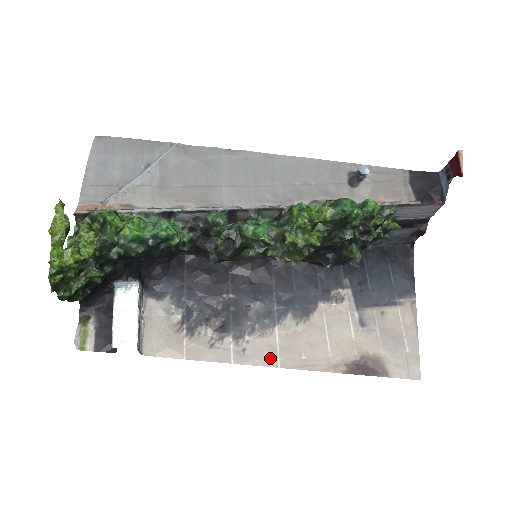
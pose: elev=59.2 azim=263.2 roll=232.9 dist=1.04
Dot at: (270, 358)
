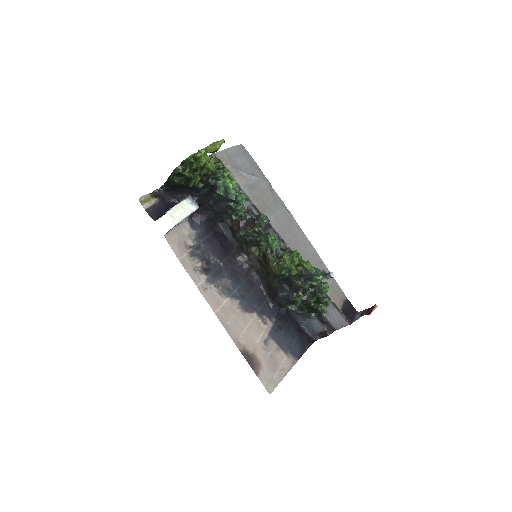
Dot at: (214, 305)
